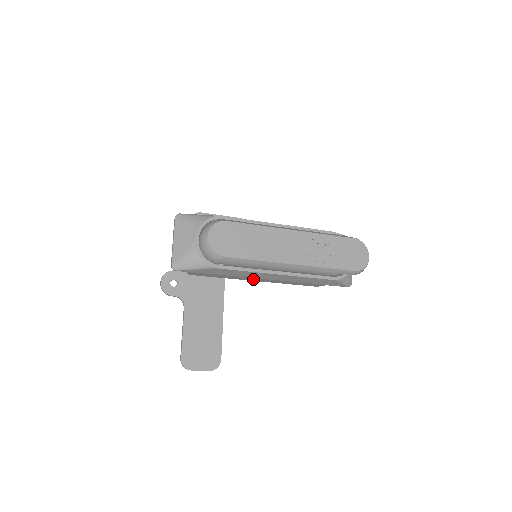
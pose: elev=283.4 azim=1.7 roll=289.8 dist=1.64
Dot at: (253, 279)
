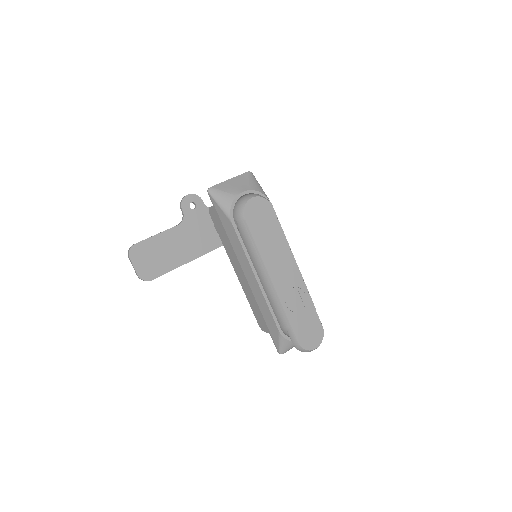
Dot at: (236, 266)
